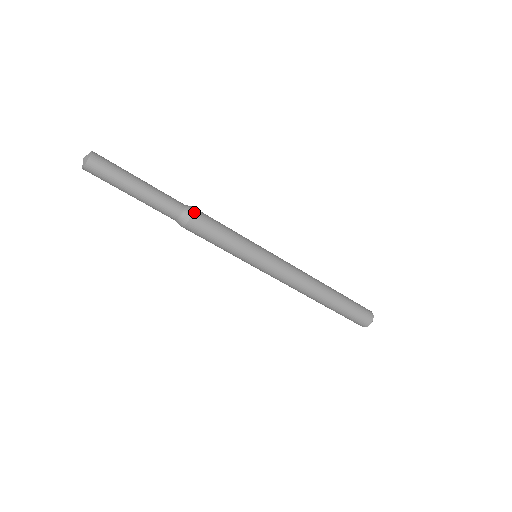
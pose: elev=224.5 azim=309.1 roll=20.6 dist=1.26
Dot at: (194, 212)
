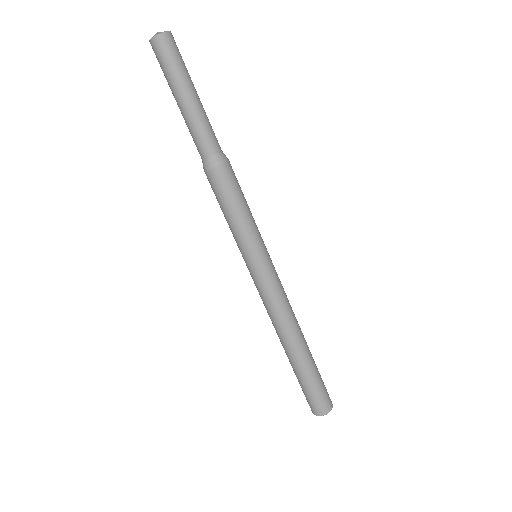
Dot at: (226, 163)
